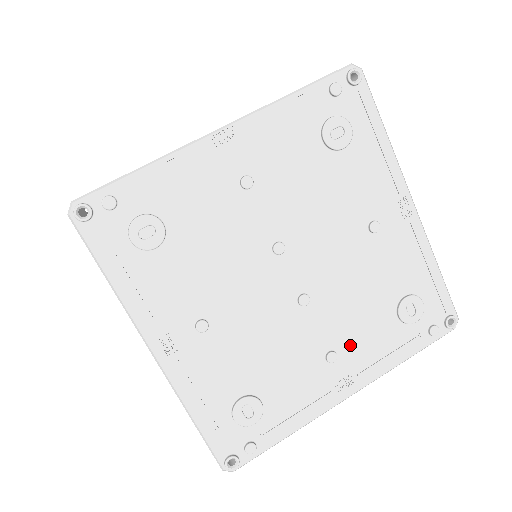
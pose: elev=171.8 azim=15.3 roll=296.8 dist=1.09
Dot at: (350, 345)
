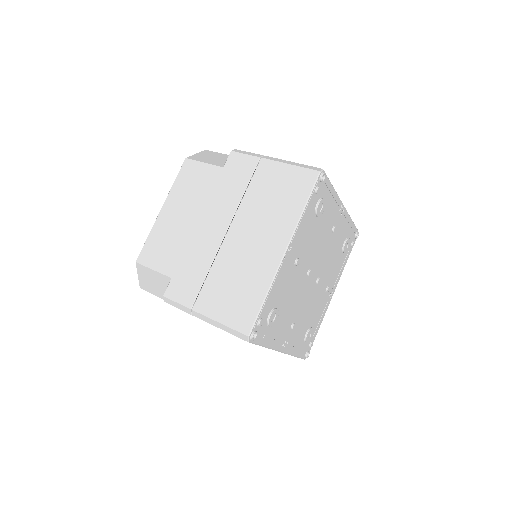
Dot at: (331, 279)
